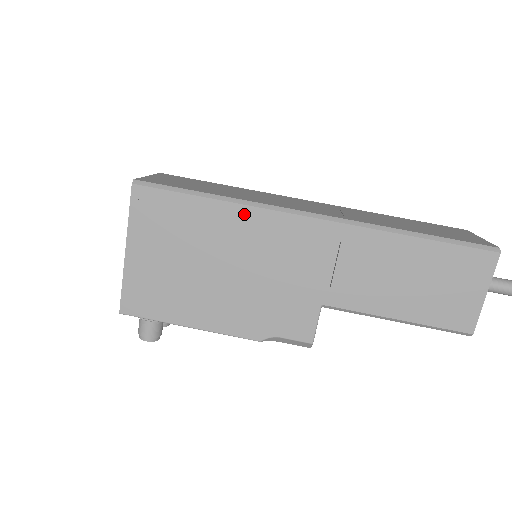
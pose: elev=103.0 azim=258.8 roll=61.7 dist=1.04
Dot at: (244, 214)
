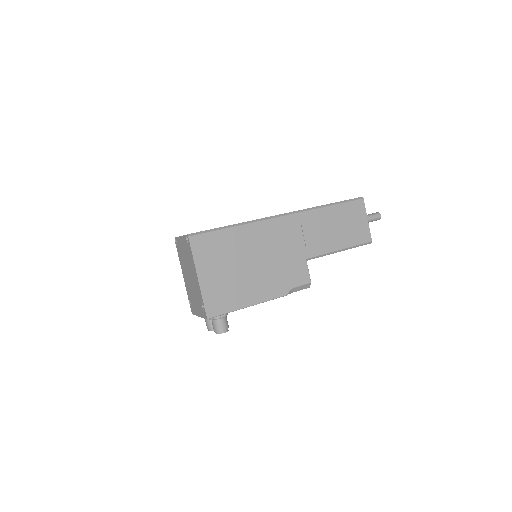
Dot at: (252, 228)
